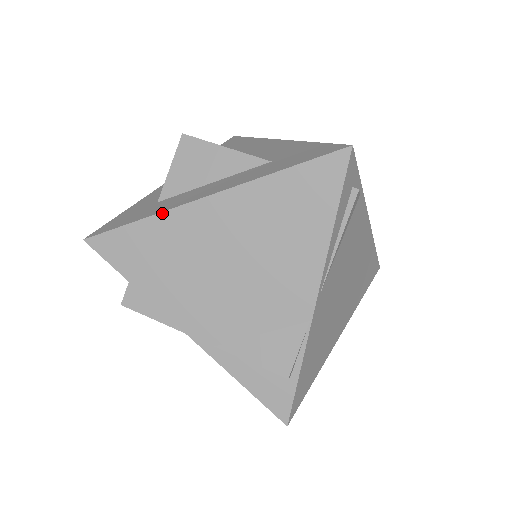
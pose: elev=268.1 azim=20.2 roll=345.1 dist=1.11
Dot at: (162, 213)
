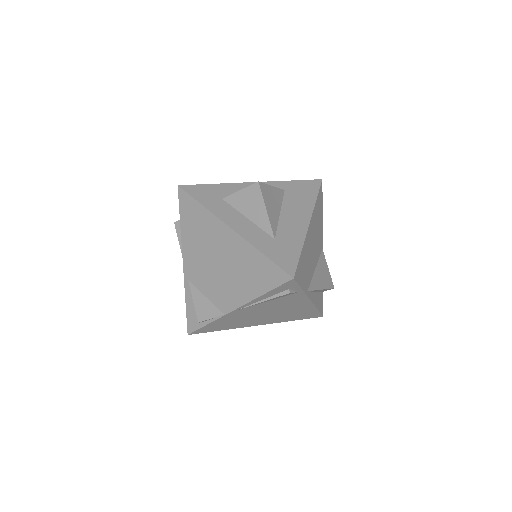
Dot at: (211, 213)
